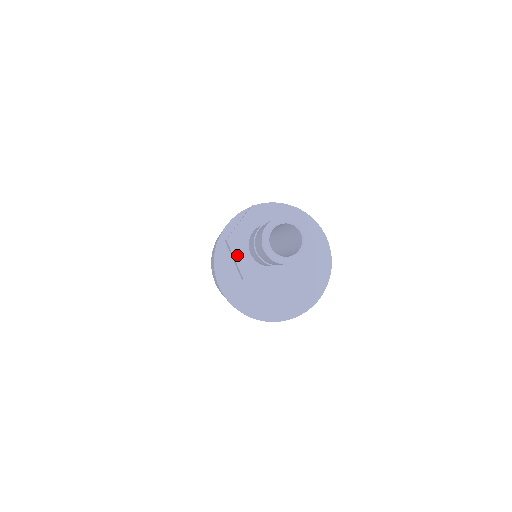
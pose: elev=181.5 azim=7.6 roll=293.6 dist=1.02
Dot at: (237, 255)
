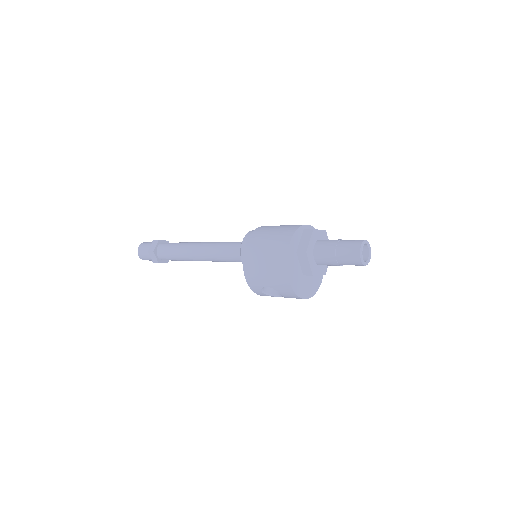
Dot at: (311, 240)
